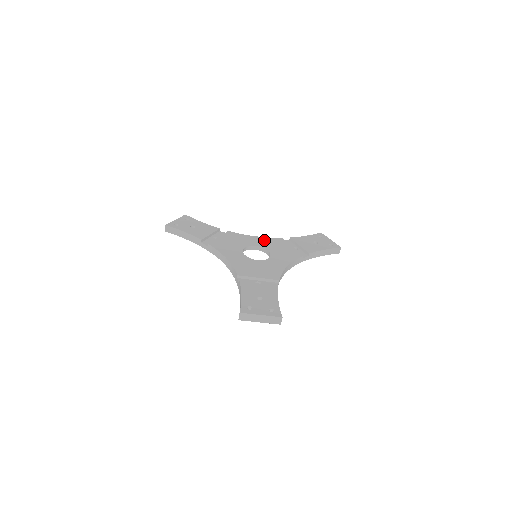
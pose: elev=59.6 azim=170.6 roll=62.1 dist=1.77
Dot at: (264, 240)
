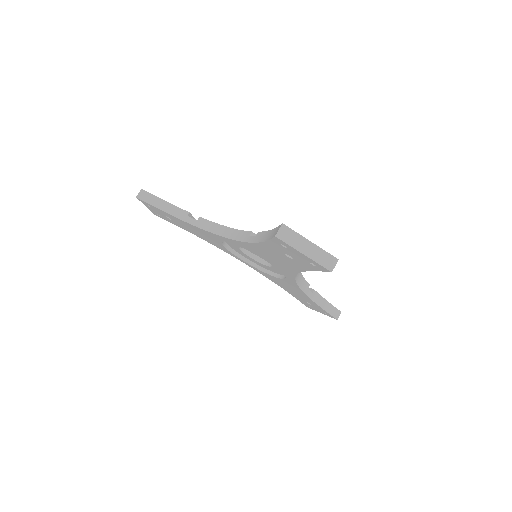
Dot at: occluded
